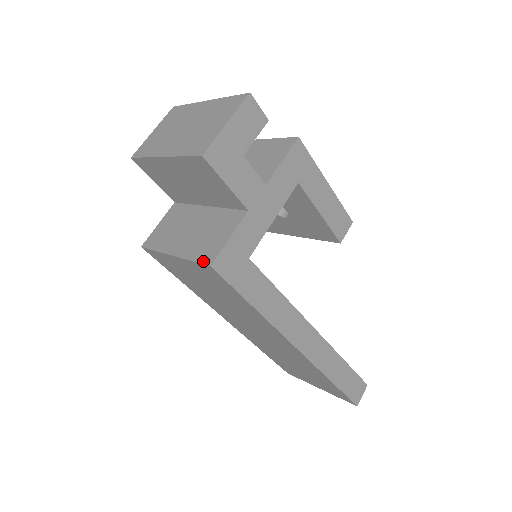
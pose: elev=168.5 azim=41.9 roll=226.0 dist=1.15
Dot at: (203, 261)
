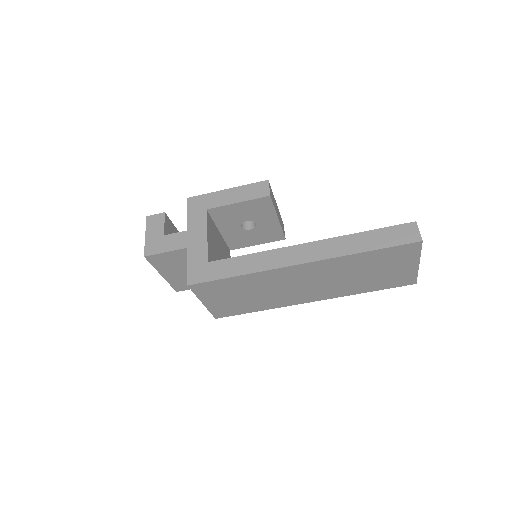
Dot at: (190, 288)
